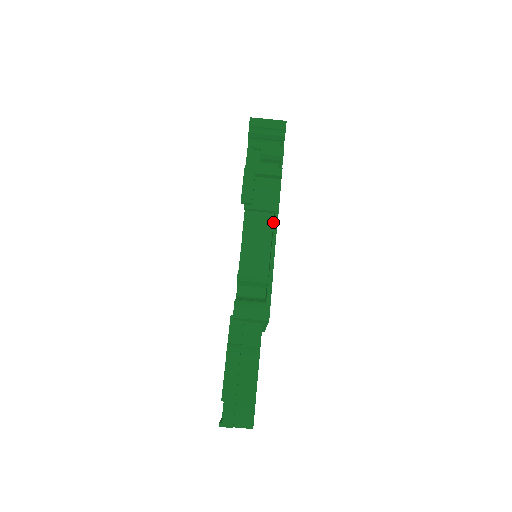
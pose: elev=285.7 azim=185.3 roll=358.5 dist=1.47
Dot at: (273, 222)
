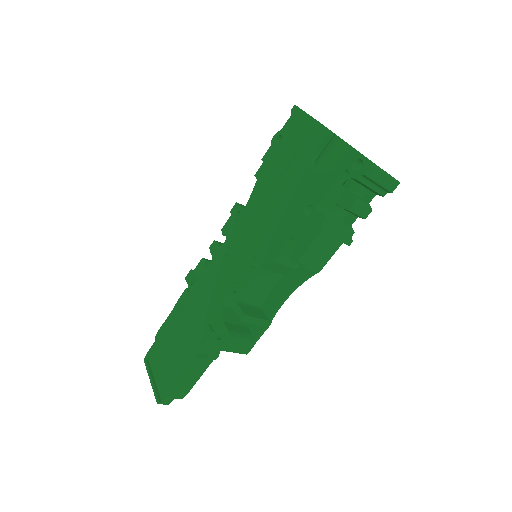
Dot at: occluded
